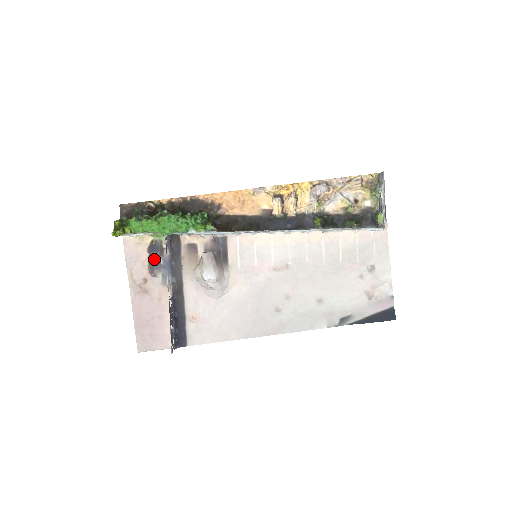
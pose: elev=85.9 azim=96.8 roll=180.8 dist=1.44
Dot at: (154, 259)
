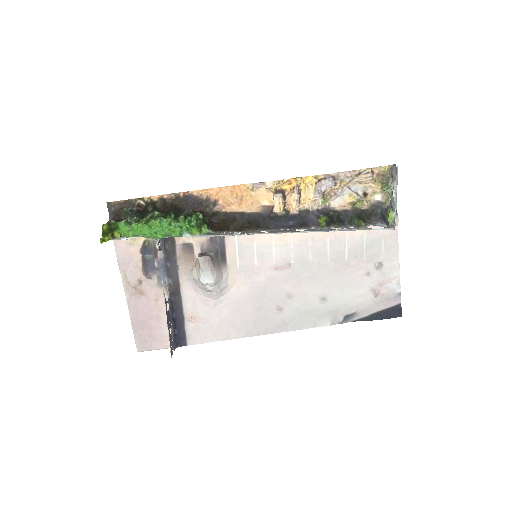
Dot at: (148, 262)
